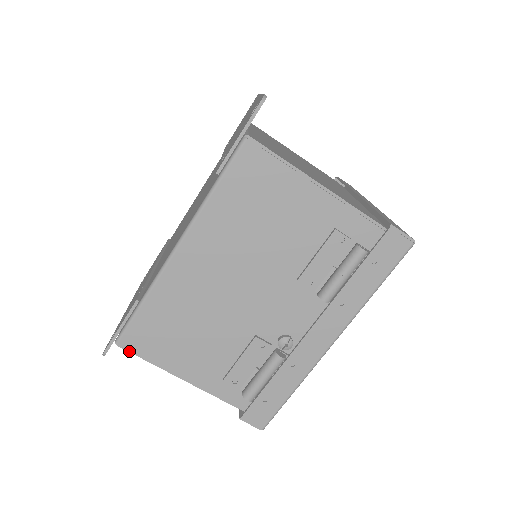
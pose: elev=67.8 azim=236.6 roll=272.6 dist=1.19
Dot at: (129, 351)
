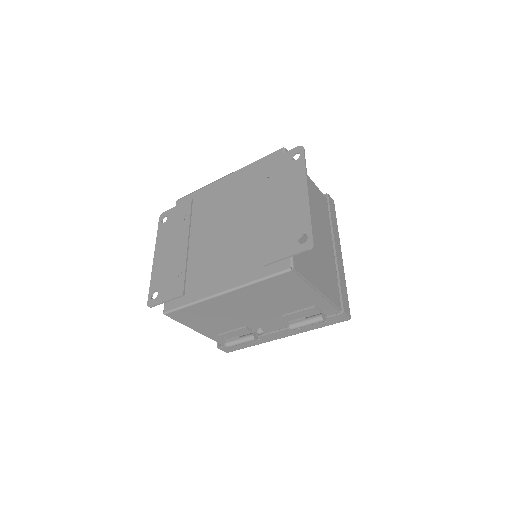
Dot at: occluded
